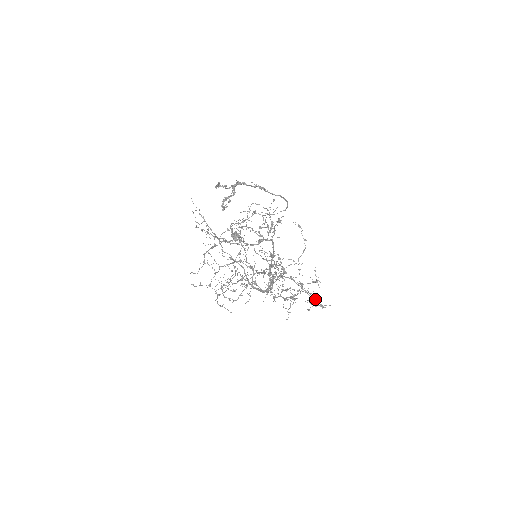
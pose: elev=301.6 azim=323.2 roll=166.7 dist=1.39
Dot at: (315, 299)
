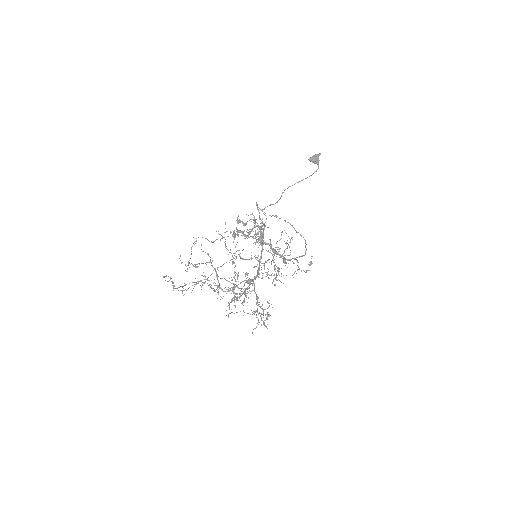
Dot at: occluded
